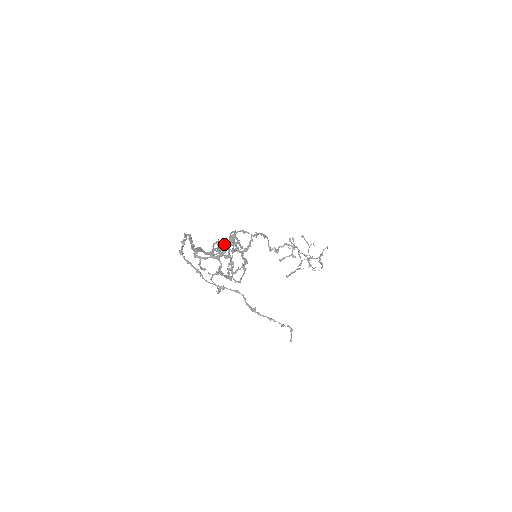
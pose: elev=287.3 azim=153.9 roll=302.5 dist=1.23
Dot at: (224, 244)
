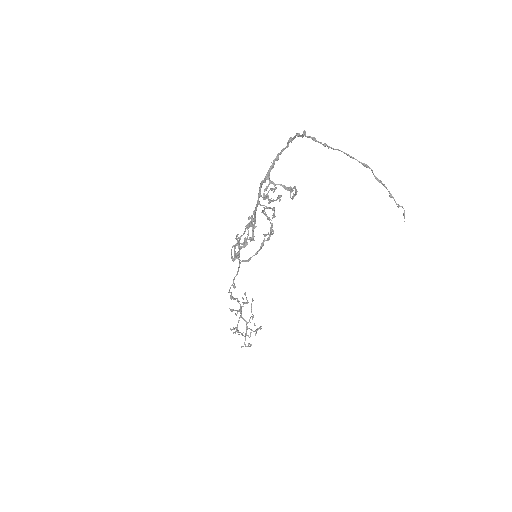
Dot at: occluded
